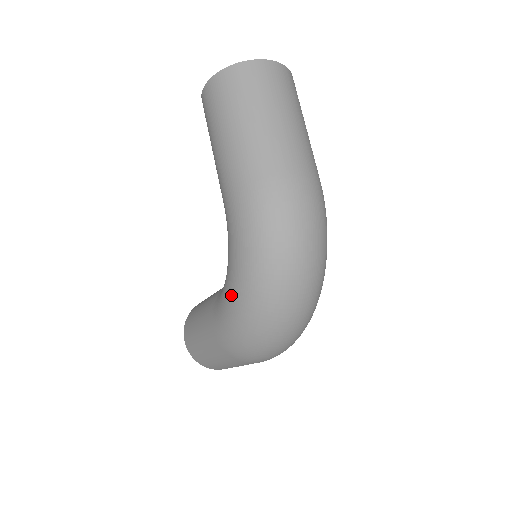
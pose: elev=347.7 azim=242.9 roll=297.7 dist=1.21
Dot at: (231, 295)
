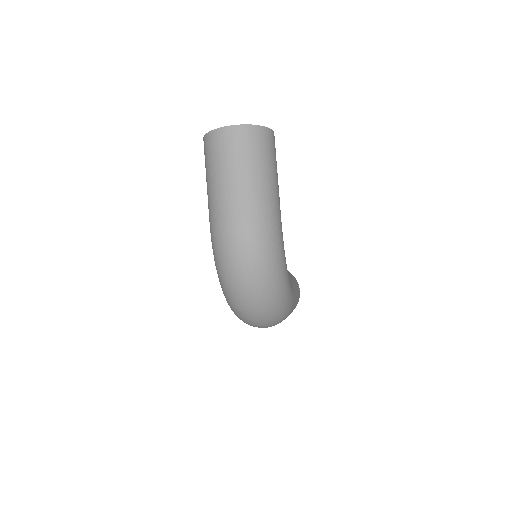
Dot at: occluded
